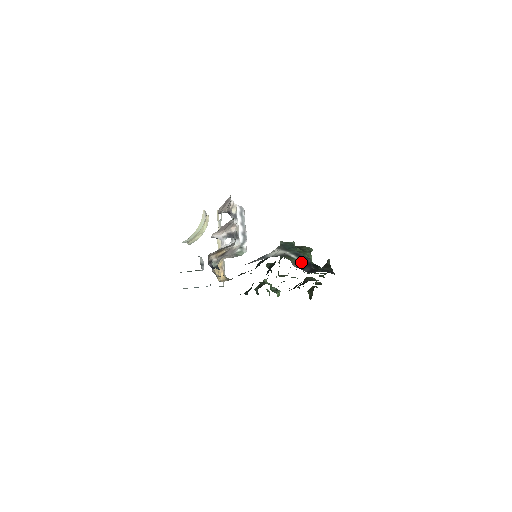
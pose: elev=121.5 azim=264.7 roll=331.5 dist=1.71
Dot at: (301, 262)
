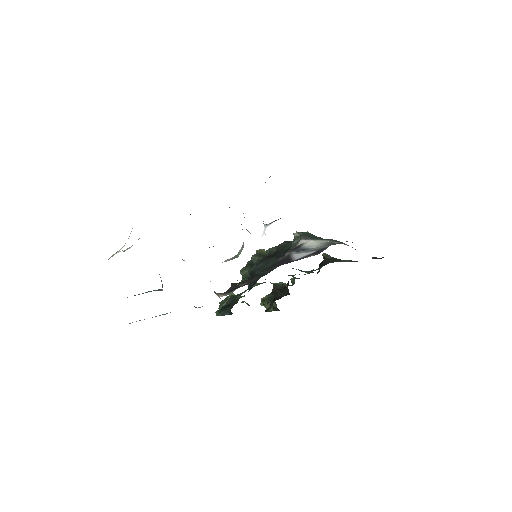
Dot at: occluded
